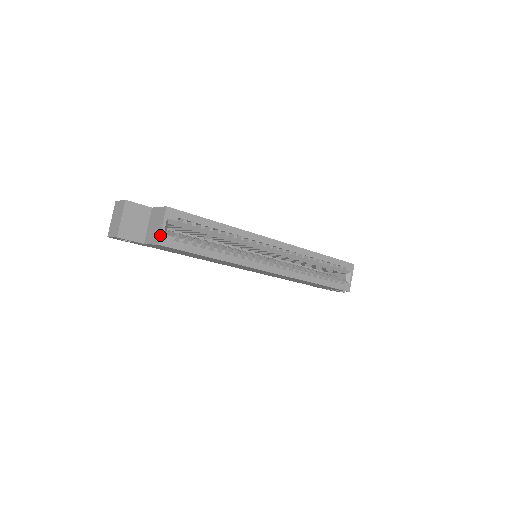
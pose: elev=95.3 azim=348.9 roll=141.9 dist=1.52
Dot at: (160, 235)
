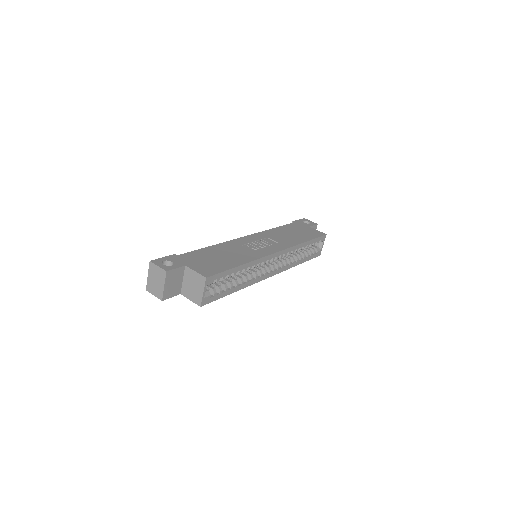
Dot at: (202, 300)
